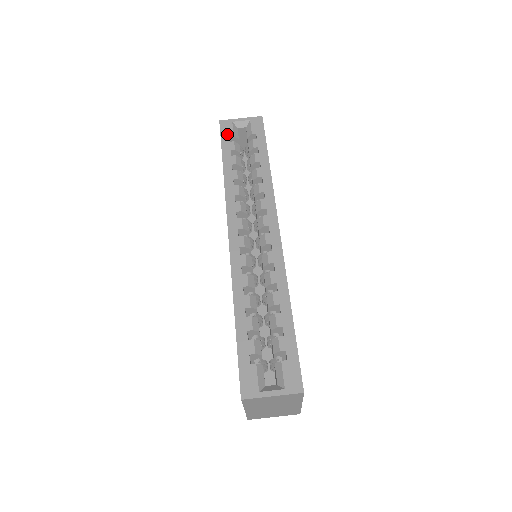
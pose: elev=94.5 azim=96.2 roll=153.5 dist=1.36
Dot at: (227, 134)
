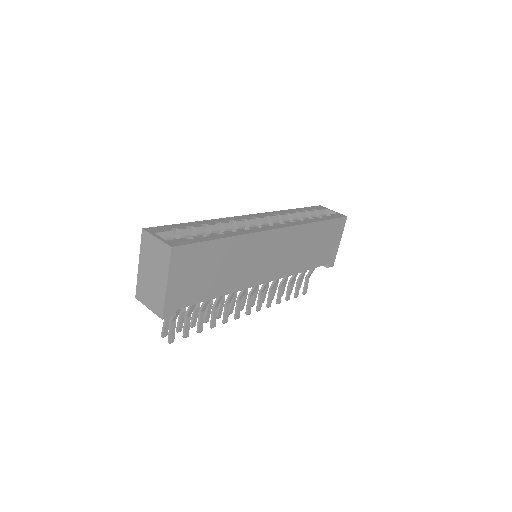
Dot at: (315, 208)
